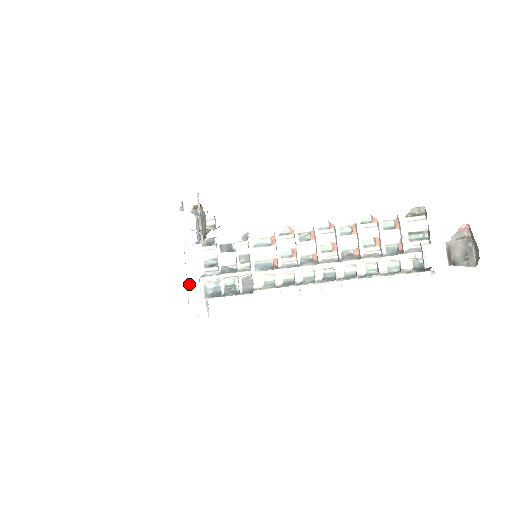
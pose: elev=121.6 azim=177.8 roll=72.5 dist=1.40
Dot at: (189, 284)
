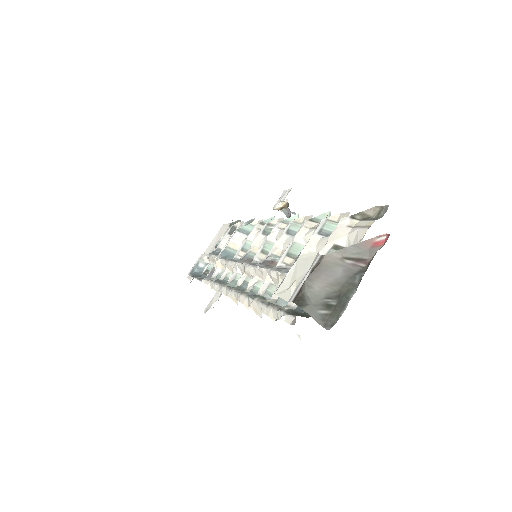
Dot at: occluded
